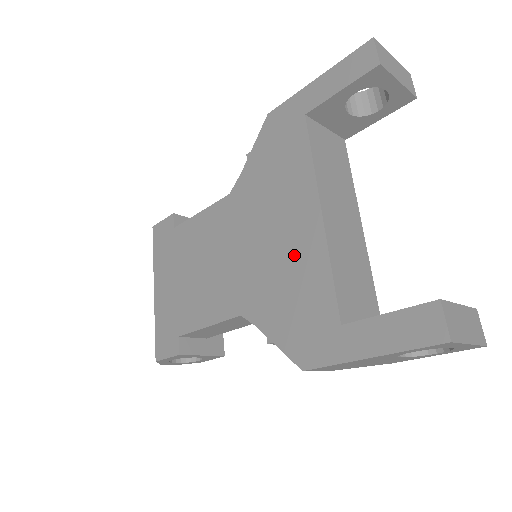
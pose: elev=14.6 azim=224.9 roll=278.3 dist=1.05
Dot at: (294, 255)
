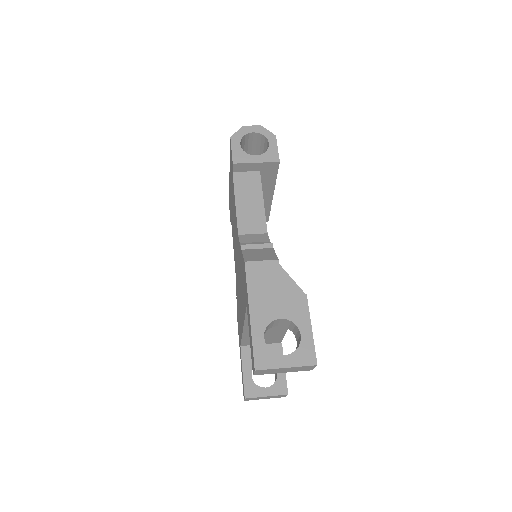
Dot at: (240, 311)
